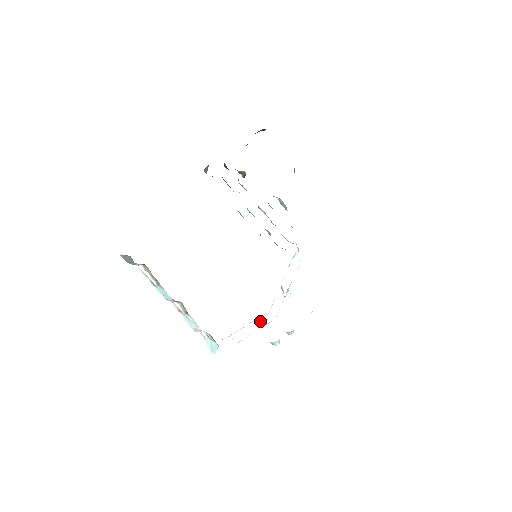
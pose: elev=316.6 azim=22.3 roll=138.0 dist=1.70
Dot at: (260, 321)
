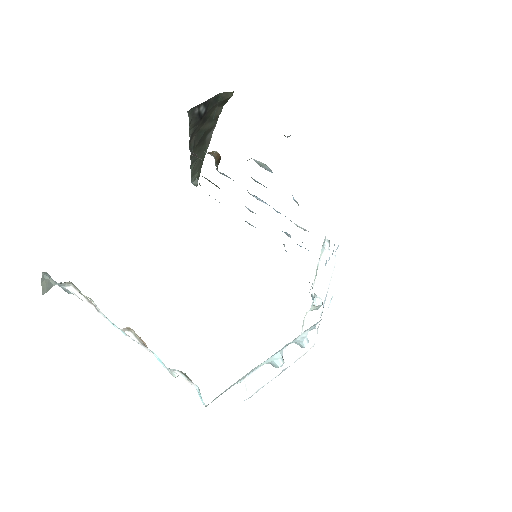
Dot at: (287, 353)
